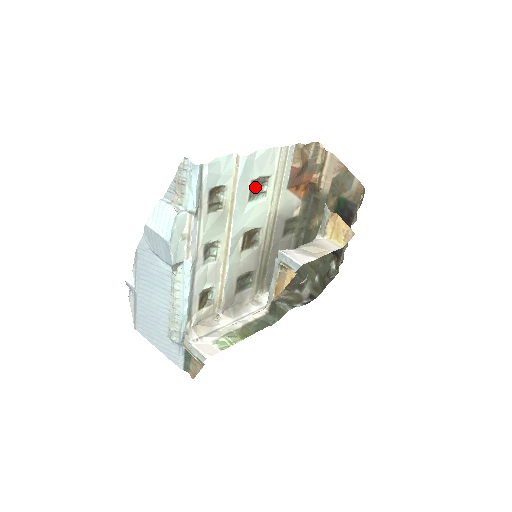
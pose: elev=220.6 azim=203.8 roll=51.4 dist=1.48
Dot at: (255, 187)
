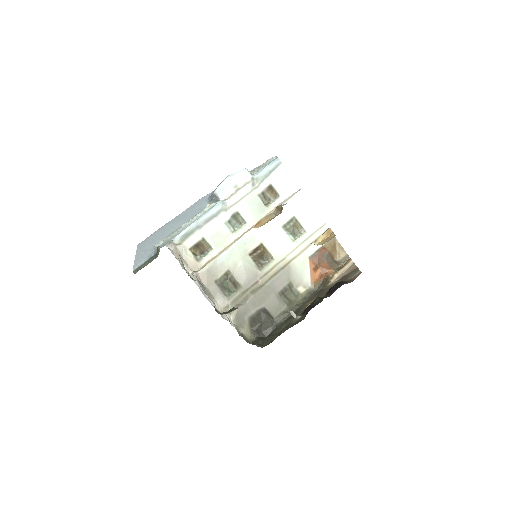
Dot at: (293, 226)
